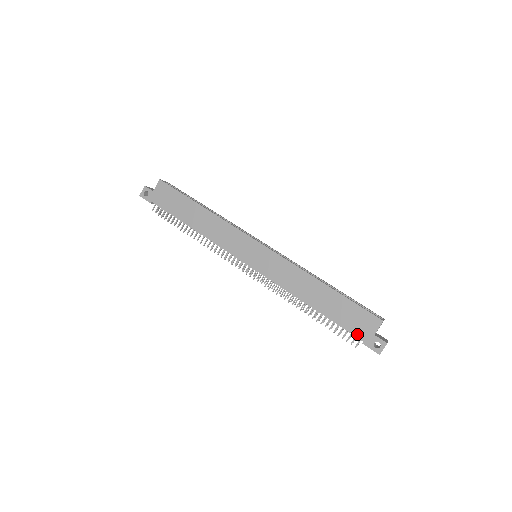
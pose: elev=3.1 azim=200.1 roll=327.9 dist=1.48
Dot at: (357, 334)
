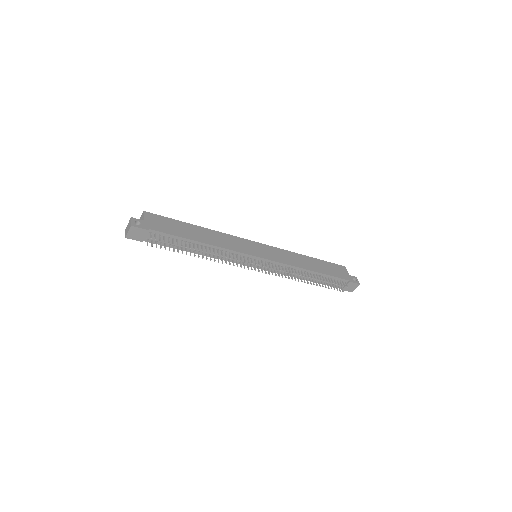
Dot at: (344, 278)
